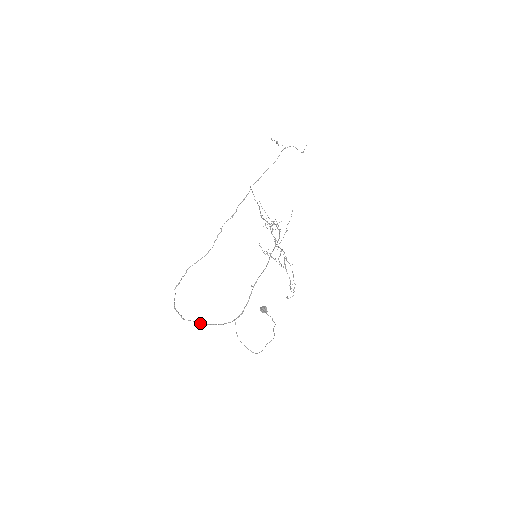
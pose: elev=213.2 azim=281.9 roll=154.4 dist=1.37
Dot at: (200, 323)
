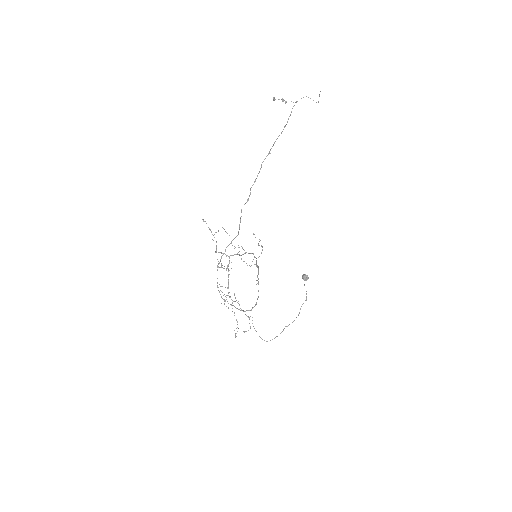
Dot at: (232, 305)
